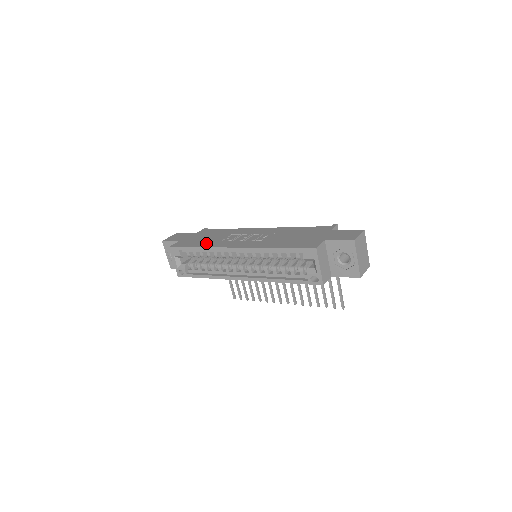
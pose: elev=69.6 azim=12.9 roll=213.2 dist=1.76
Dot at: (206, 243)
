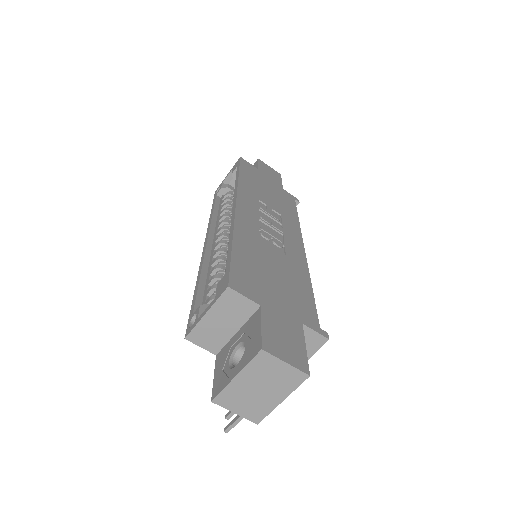
Dot at: (251, 185)
